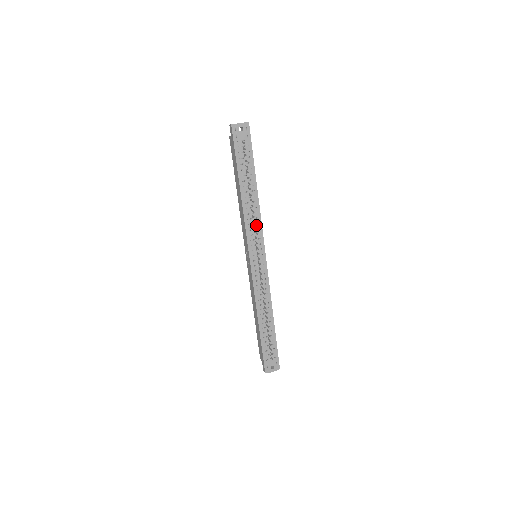
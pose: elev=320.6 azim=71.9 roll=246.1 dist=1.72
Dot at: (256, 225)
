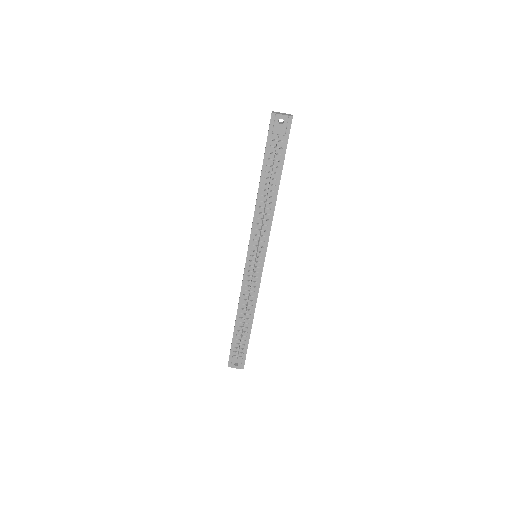
Dot at: (265, 227)
